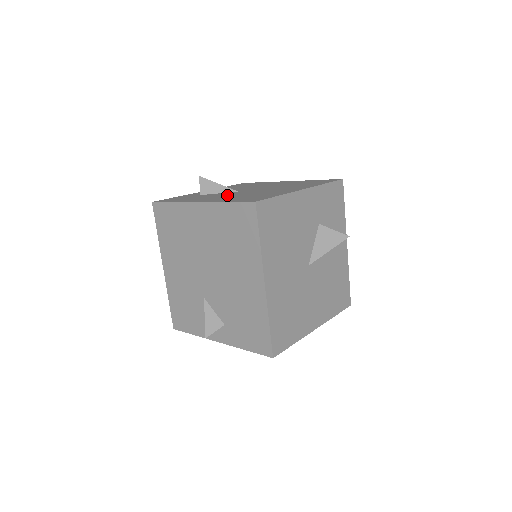
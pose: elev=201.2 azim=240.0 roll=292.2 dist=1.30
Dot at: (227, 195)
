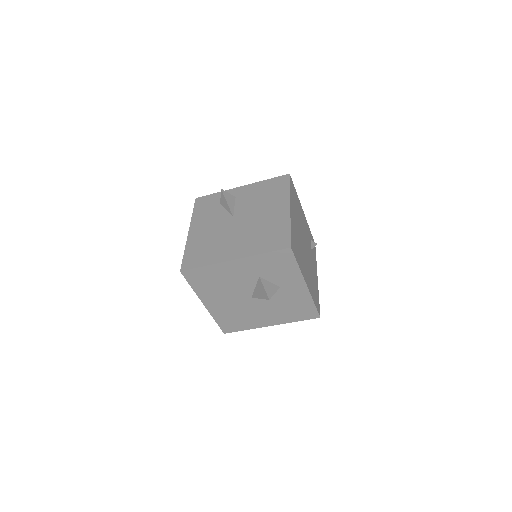
Dot at: (213, 227)
